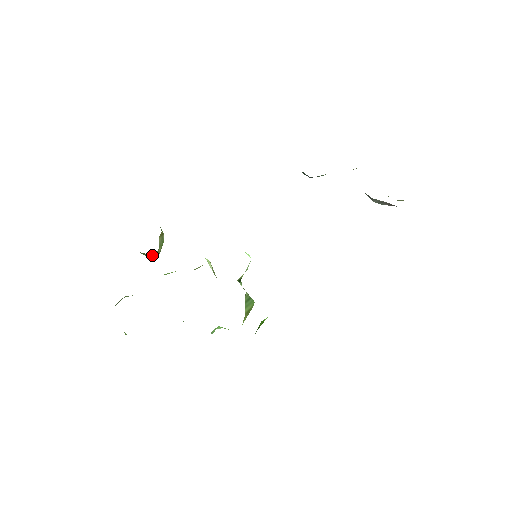
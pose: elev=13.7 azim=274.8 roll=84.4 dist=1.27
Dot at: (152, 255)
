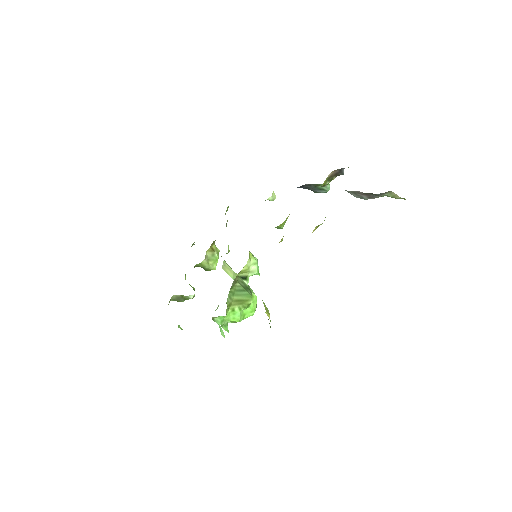
Dot at: (203, 266)
